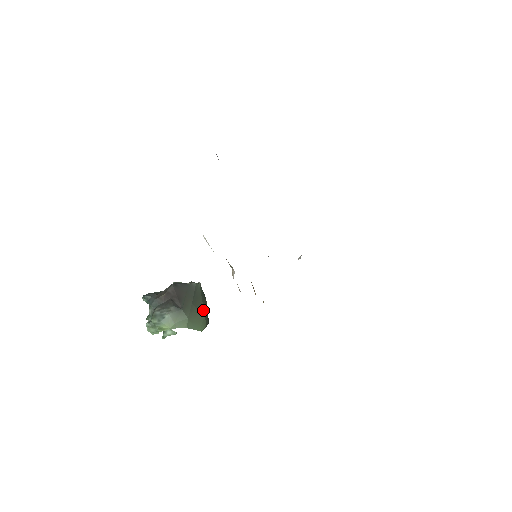
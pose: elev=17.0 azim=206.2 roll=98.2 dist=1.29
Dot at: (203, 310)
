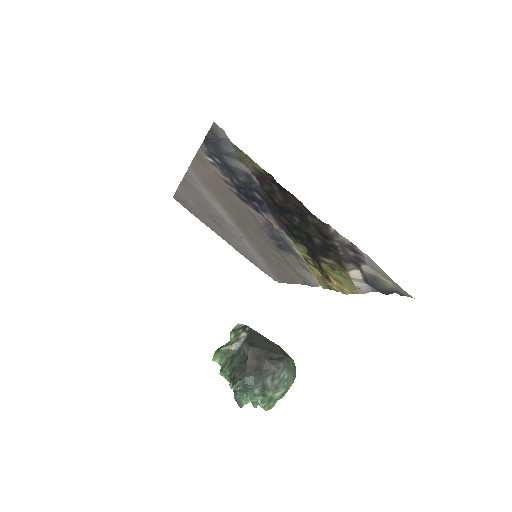
Dot at: occluded
